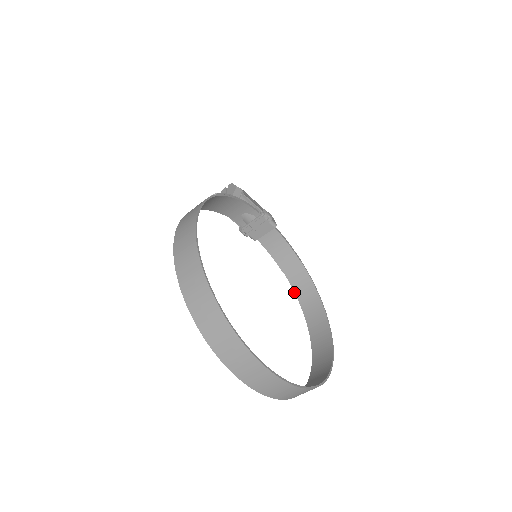
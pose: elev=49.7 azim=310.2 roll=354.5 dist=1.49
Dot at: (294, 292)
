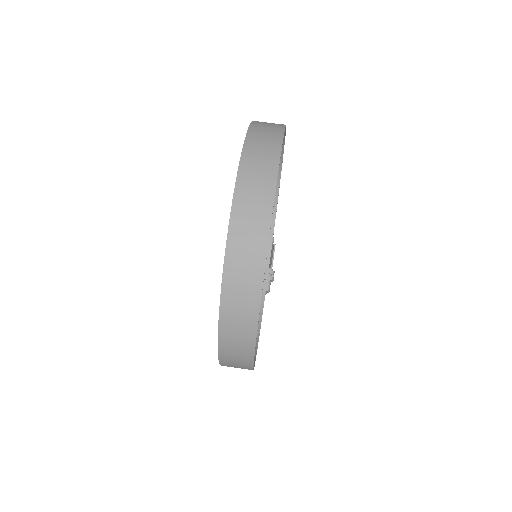
Dot at: occluded
